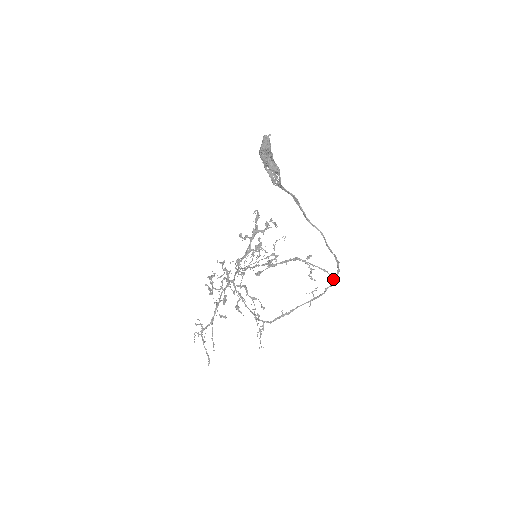
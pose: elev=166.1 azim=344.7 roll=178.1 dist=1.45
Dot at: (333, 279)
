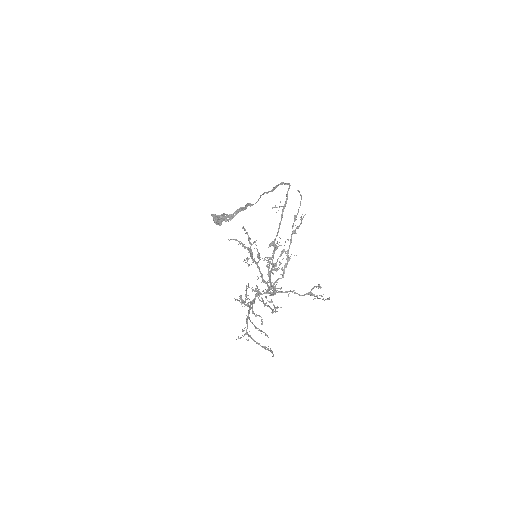
Dot at: occluded
